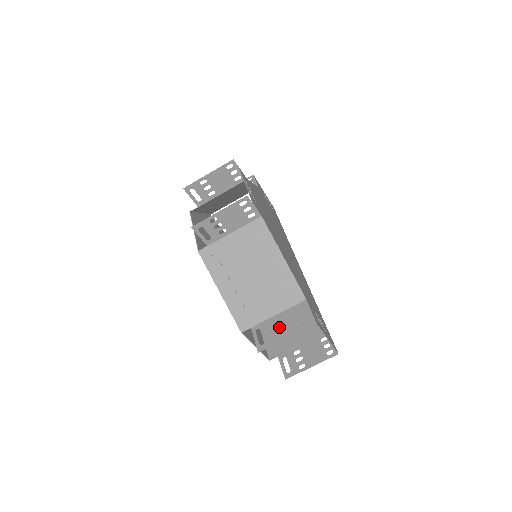
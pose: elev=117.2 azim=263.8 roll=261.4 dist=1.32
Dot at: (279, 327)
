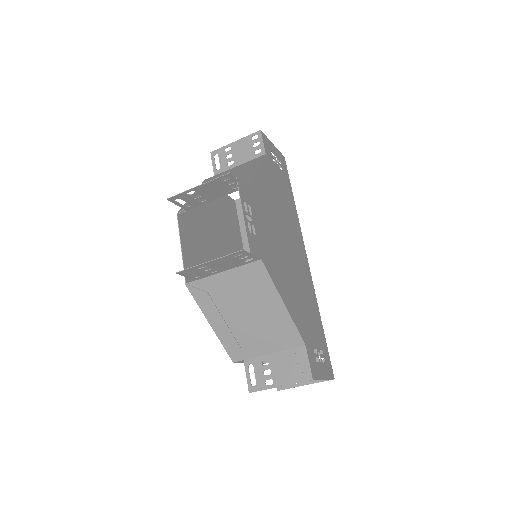
Dot at: (273, 370)
